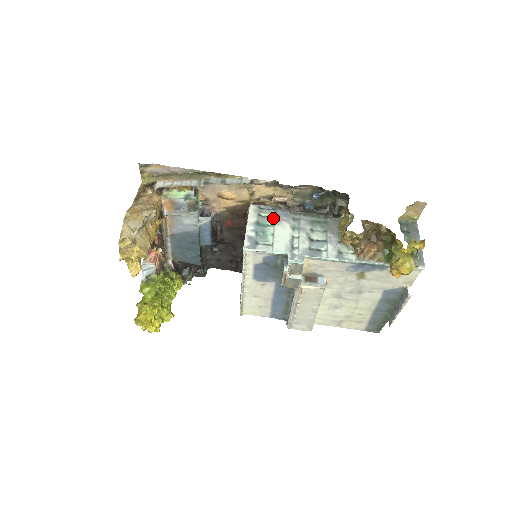
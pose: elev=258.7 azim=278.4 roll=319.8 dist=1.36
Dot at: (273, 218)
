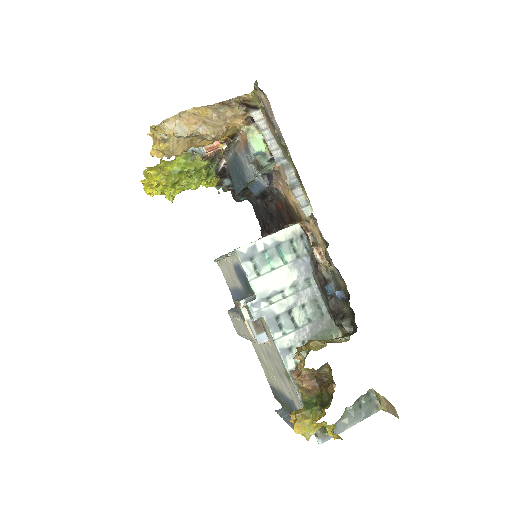
Dot at: (295, 257)
